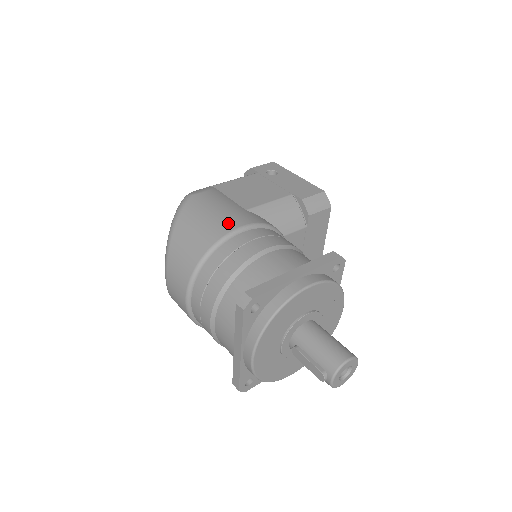
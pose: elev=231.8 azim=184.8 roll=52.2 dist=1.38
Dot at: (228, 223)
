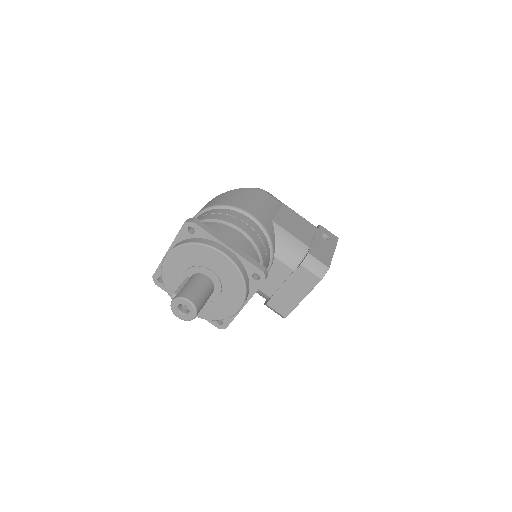
Dot at: (250, 208)
